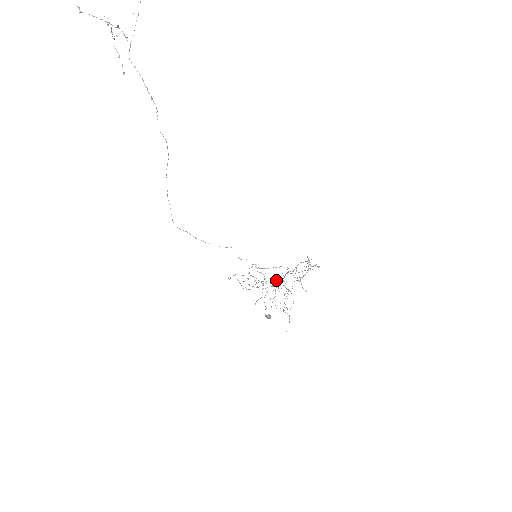
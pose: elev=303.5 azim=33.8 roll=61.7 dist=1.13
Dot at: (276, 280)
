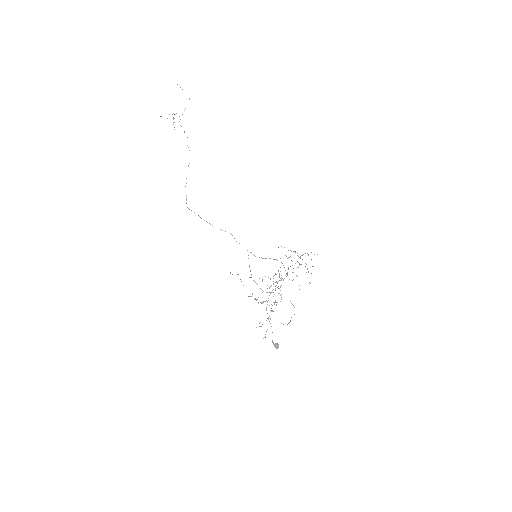
Dot at: (279, 293)
